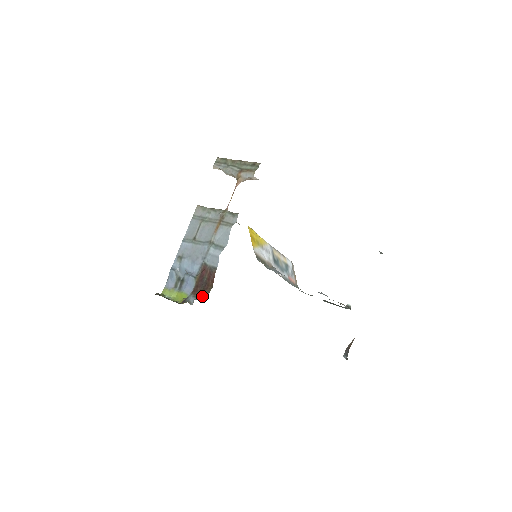
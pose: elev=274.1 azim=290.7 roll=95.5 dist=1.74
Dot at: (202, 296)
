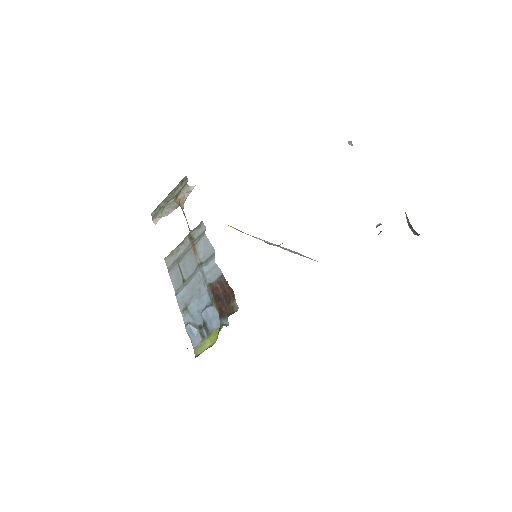
Dot at: (232, 310)
